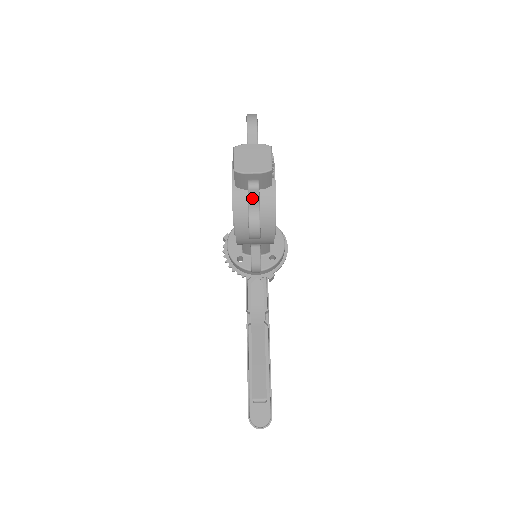
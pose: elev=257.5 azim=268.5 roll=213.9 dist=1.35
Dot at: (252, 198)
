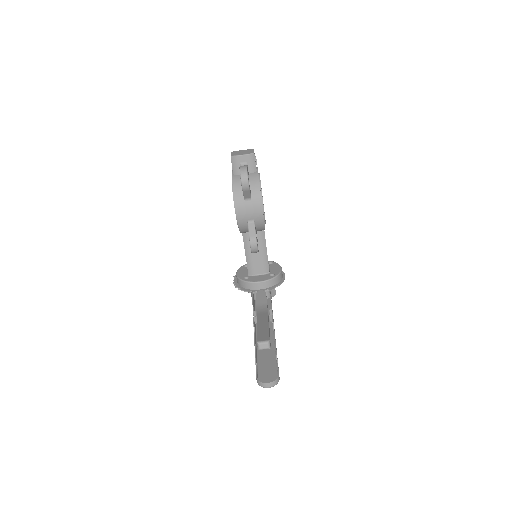
Dot at: occluded
